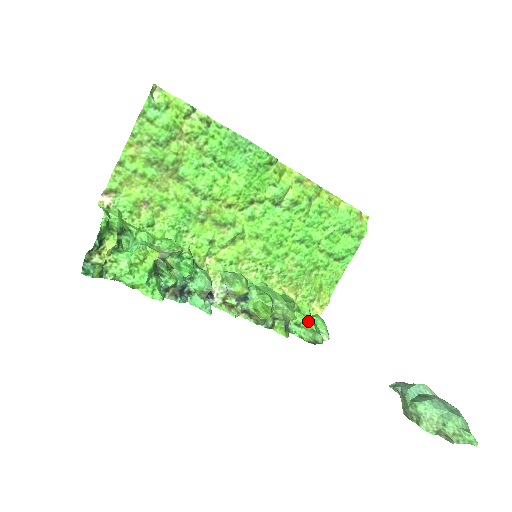
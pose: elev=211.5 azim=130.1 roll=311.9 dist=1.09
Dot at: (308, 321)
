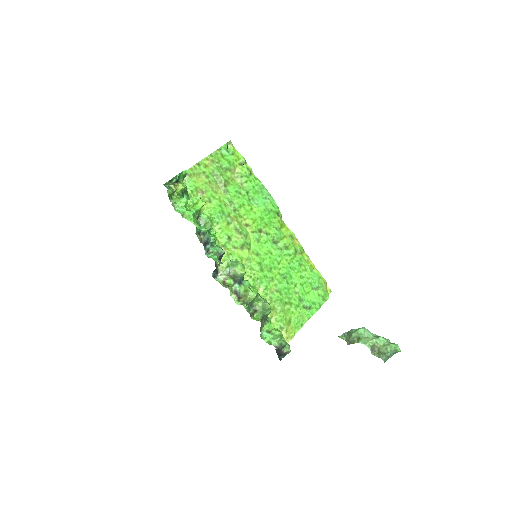
Dot at: (278, 330)
